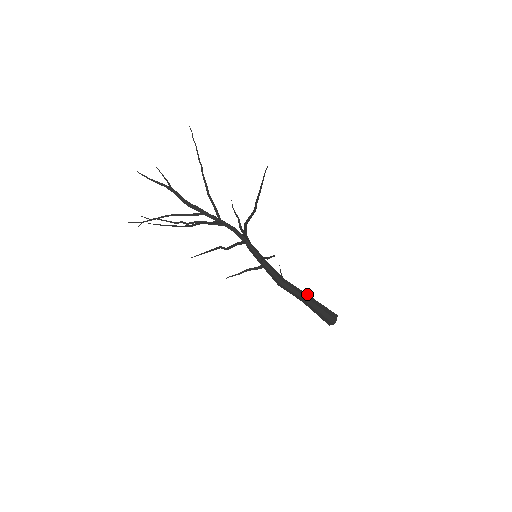
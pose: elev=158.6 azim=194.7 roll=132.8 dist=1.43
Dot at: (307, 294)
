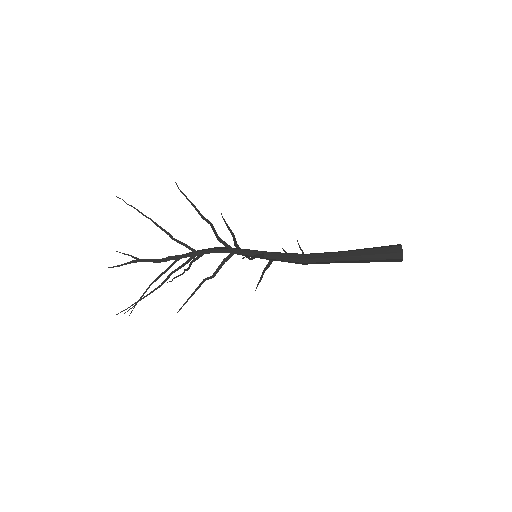
Dot at: (339, 252)
